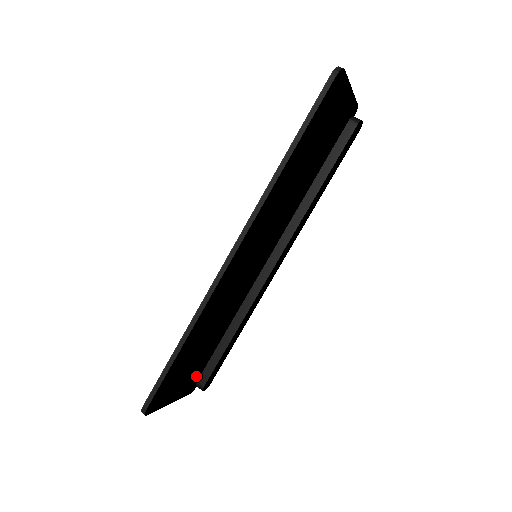
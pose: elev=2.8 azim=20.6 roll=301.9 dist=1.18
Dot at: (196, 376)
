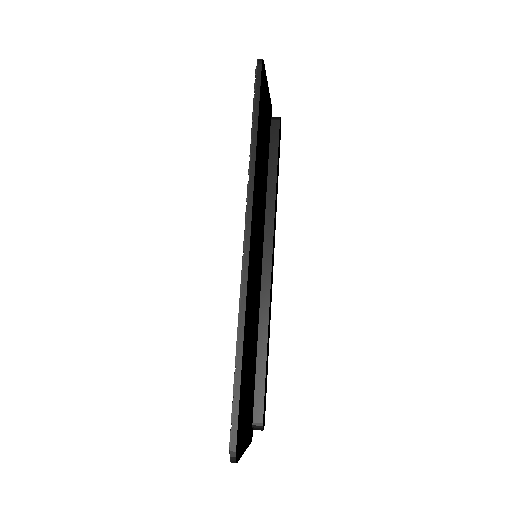
Dot at: (251, 414)
